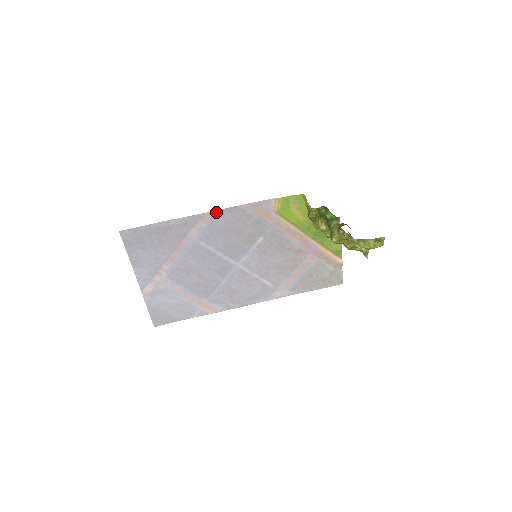
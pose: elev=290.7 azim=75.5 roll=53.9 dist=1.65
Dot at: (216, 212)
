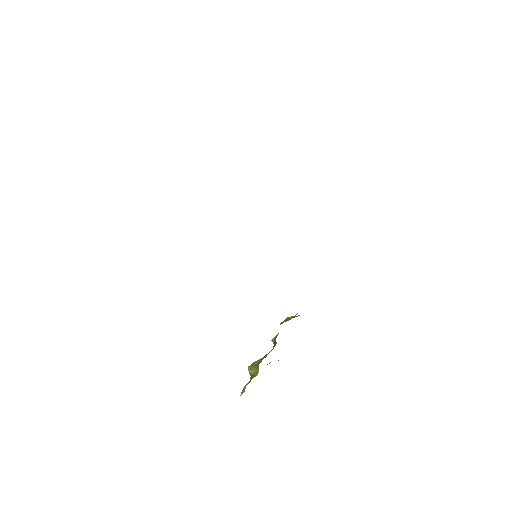
Dot at: occluded
